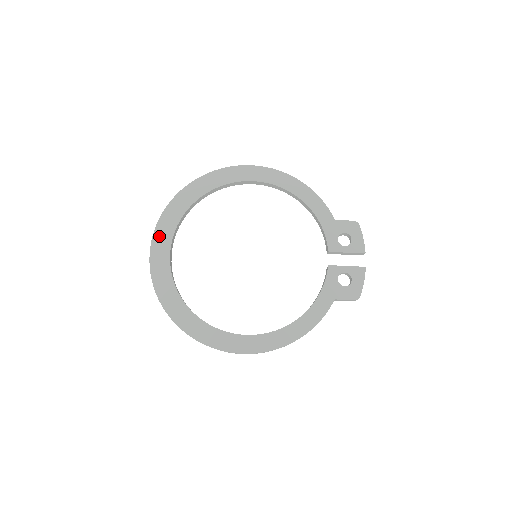
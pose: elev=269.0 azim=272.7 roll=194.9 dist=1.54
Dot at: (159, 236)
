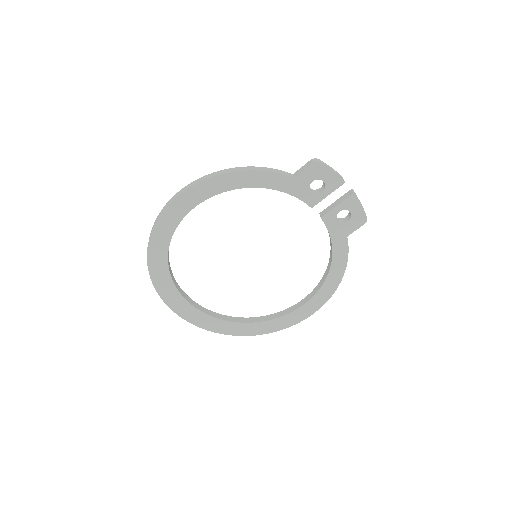
Dot at: (174, 305)
